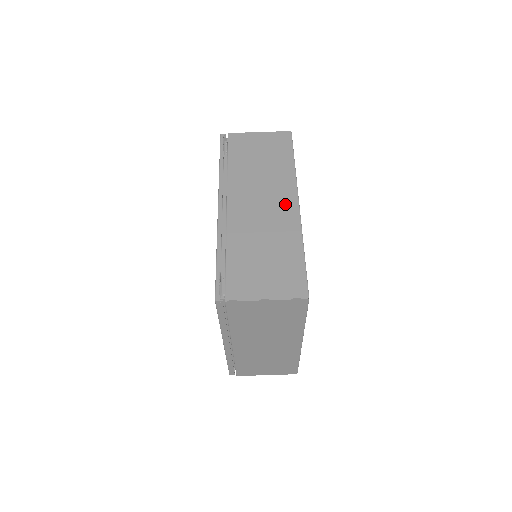
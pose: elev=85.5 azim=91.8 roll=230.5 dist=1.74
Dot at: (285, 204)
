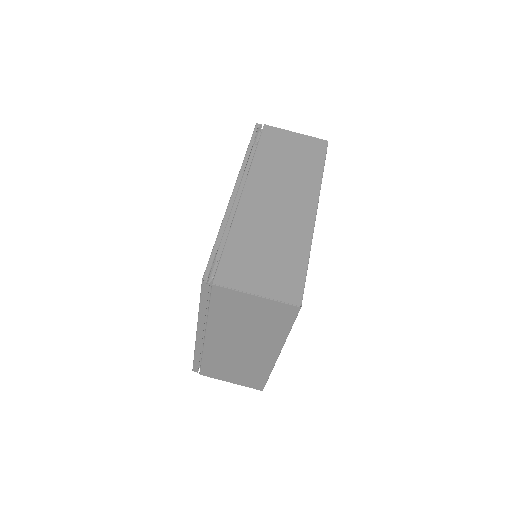
Dot at: (302, 207)
